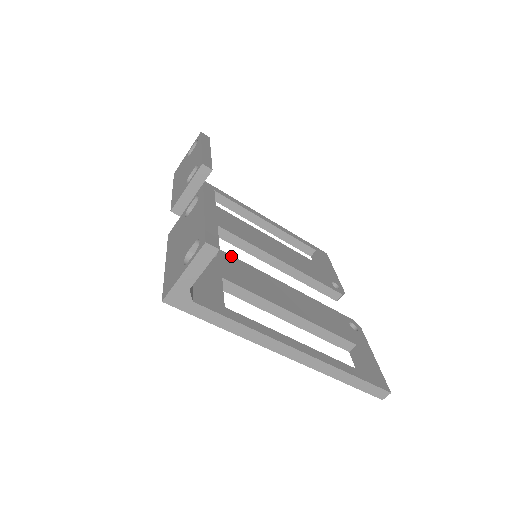
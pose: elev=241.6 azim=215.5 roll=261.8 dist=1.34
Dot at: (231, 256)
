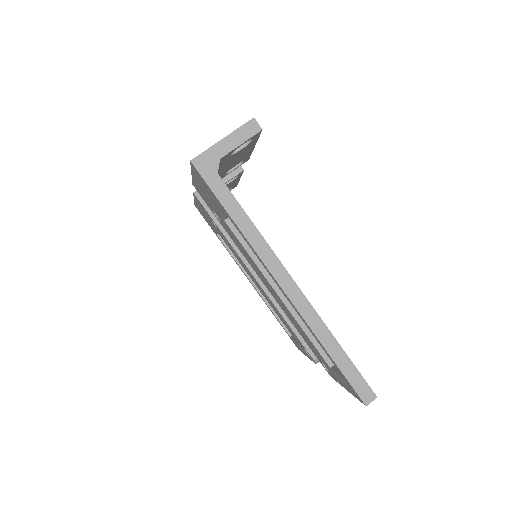
Dot at: occluded
